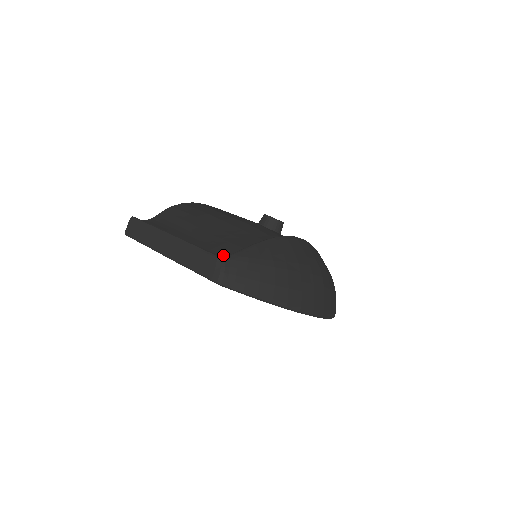
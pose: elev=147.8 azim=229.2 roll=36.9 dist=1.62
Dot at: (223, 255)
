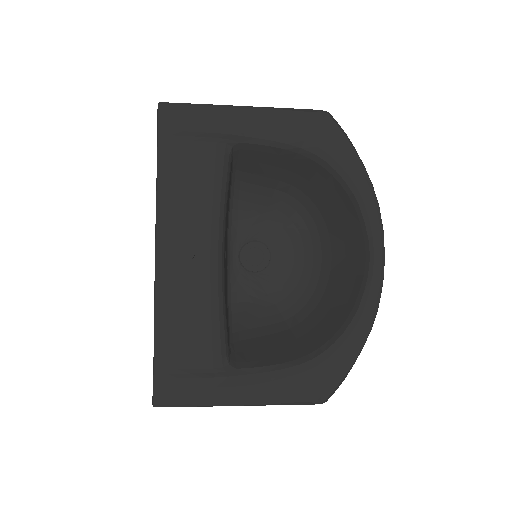
Dot at: occluded
